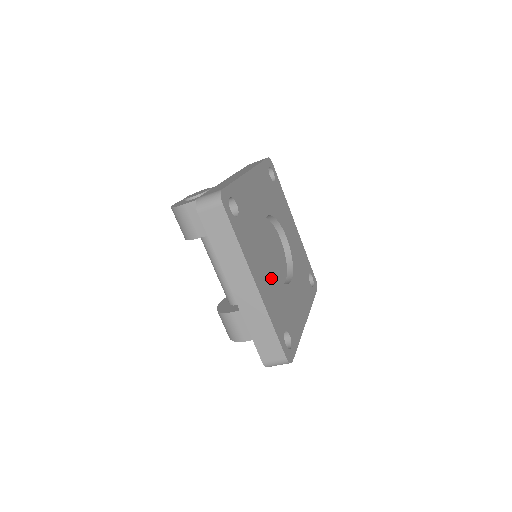
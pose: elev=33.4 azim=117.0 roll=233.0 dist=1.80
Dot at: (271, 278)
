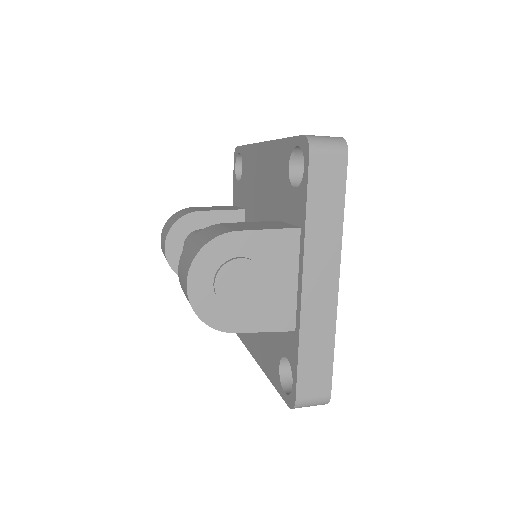
Dot at: occluded
